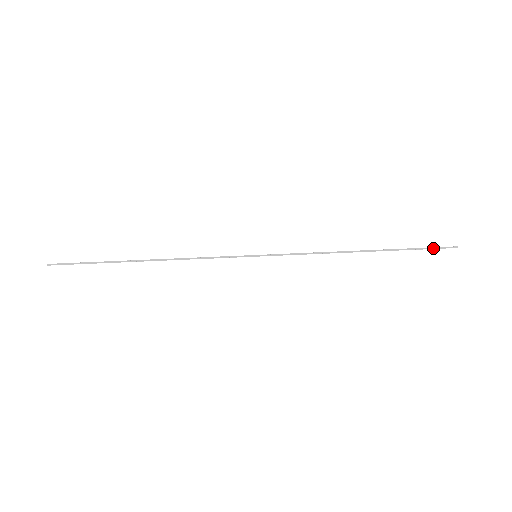
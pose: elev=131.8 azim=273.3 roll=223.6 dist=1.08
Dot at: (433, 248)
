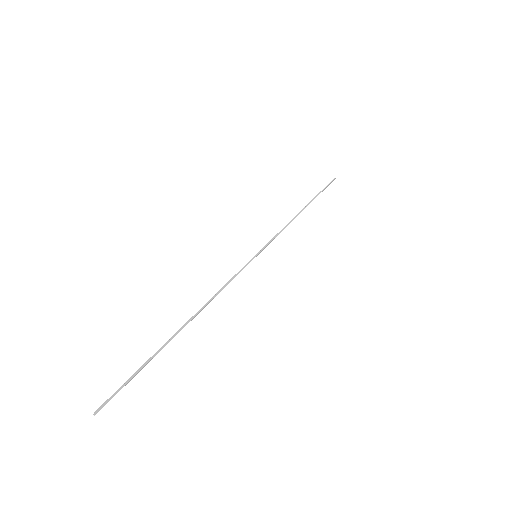
Dot at: (327, 185)
